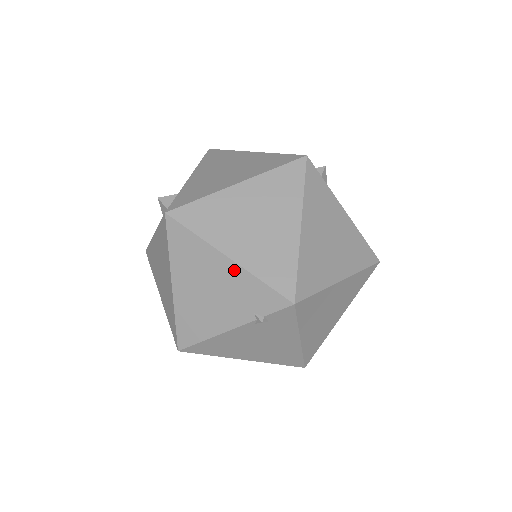
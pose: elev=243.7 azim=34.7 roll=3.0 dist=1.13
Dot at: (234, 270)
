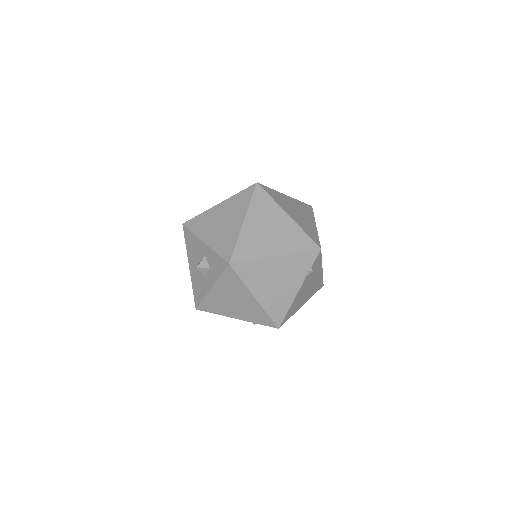
Dot at: (283, 259)
